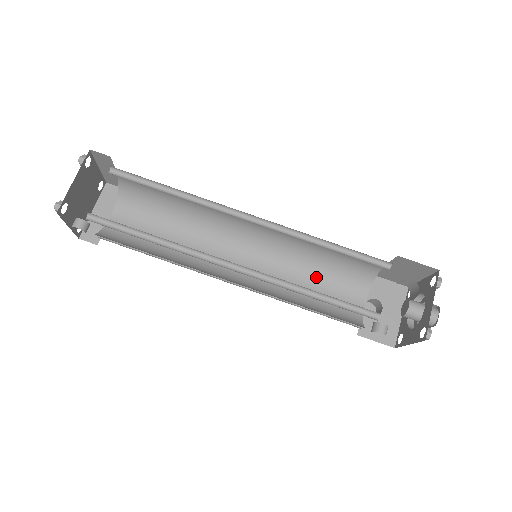
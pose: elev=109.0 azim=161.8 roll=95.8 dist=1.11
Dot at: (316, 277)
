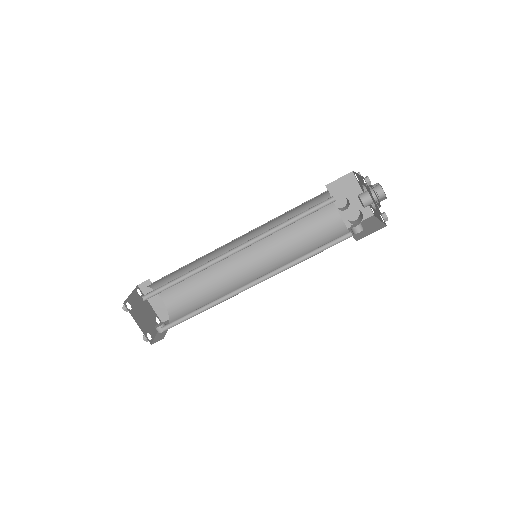
Dot at: (295, 222)
